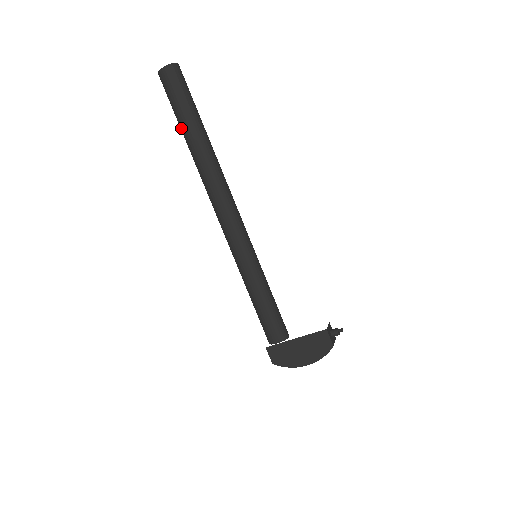
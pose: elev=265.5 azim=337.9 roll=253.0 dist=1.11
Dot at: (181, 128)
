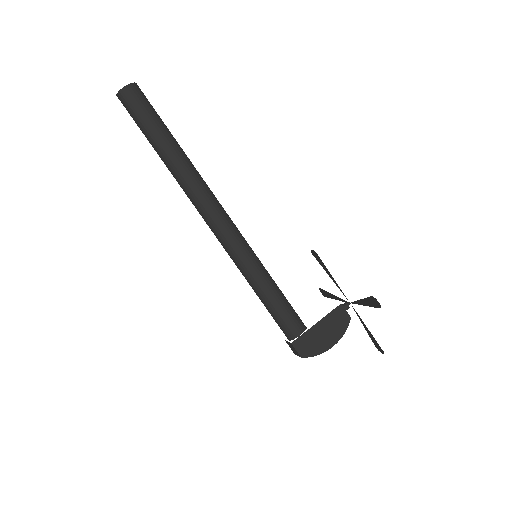
Dot at: (154, 144)
